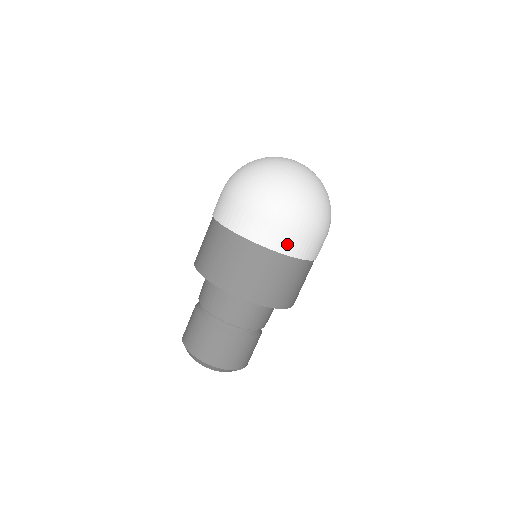
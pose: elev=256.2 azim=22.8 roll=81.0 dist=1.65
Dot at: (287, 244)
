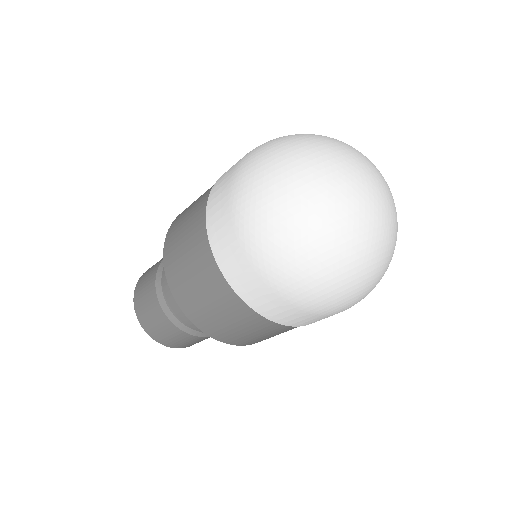
Dot at: (254, 295)
